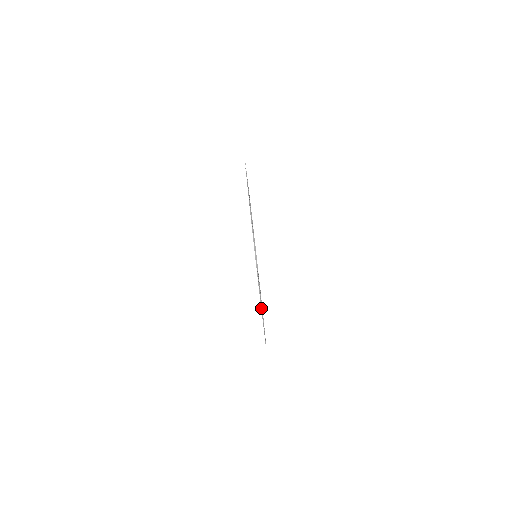
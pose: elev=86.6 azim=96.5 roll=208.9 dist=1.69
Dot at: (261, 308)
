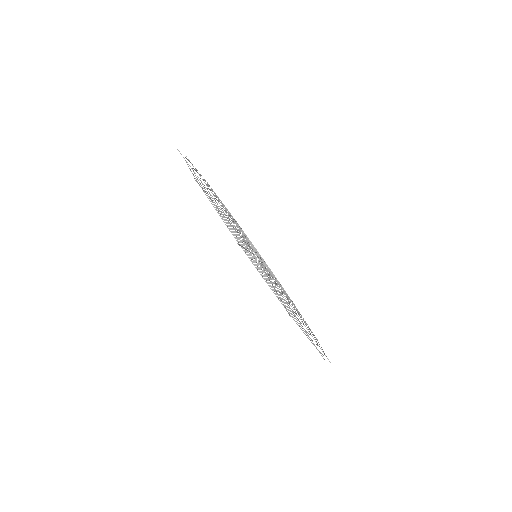
Dot at: occluded
